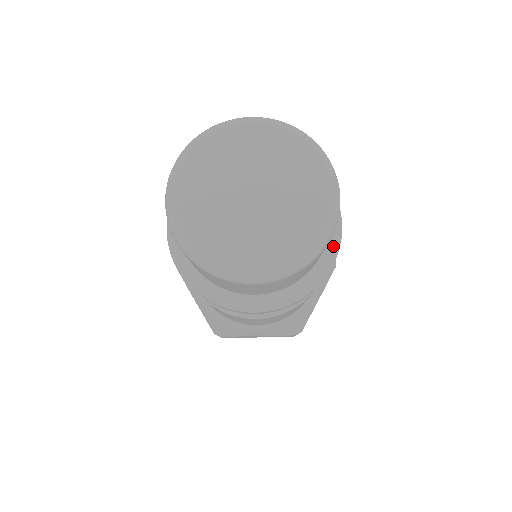
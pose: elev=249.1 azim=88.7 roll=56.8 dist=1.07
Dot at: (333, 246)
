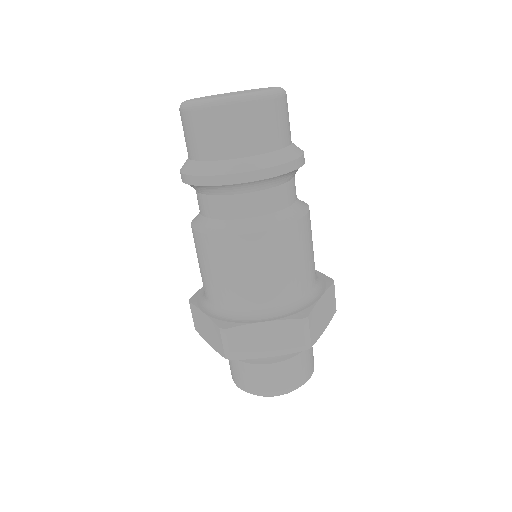
Dot at: (297, 150)
